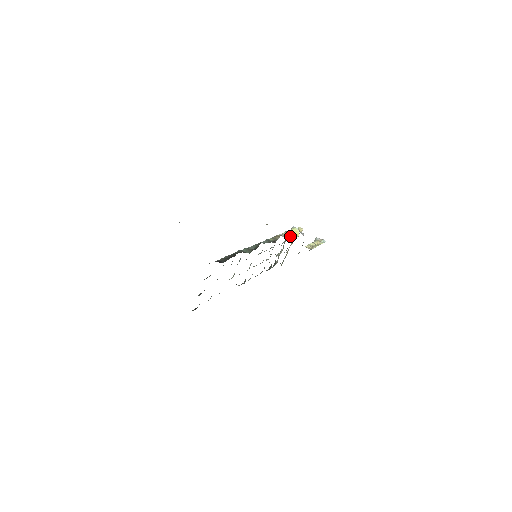
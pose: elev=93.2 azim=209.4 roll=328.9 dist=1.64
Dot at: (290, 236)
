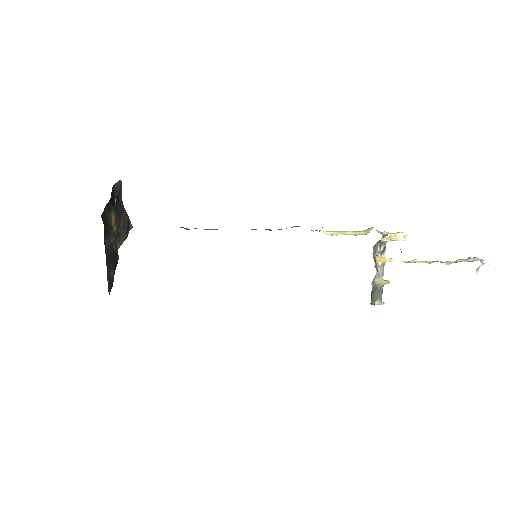
Dot at: (338, 233)
